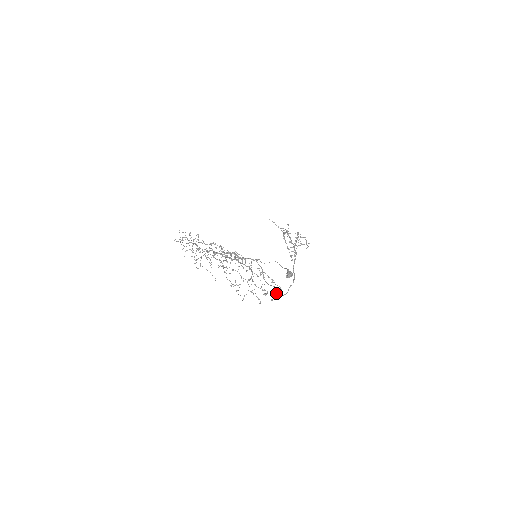
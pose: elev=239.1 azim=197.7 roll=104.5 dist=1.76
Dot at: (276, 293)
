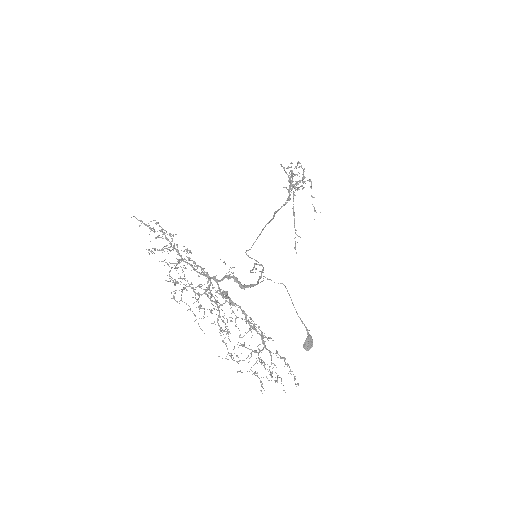
Dot at: (249, 257)
